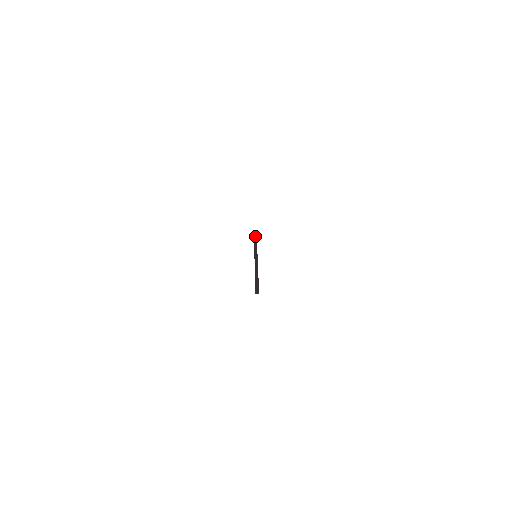
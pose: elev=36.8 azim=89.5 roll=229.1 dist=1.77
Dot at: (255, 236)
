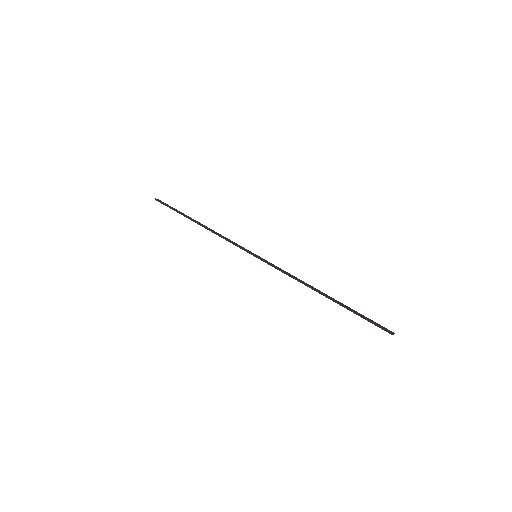
Dot at: (166, 204)
